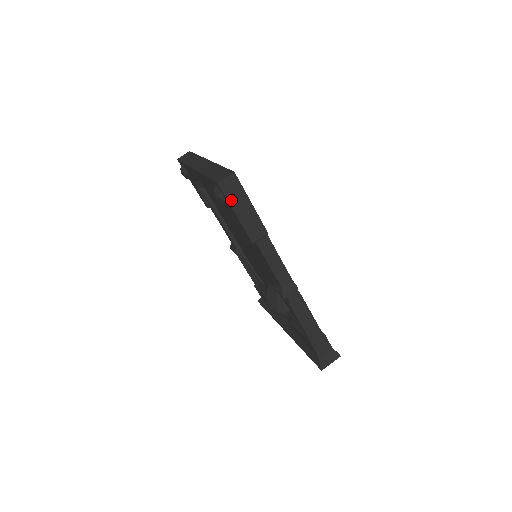
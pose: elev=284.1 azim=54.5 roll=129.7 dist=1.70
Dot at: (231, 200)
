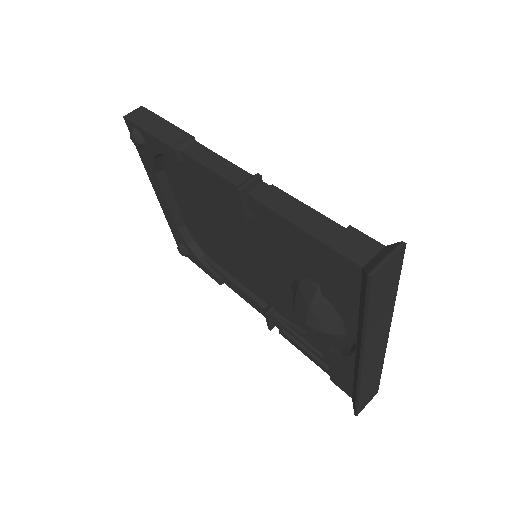
Dot at: (140, 124)
